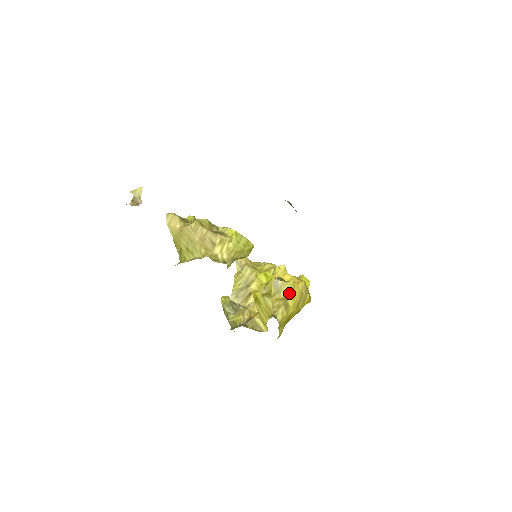
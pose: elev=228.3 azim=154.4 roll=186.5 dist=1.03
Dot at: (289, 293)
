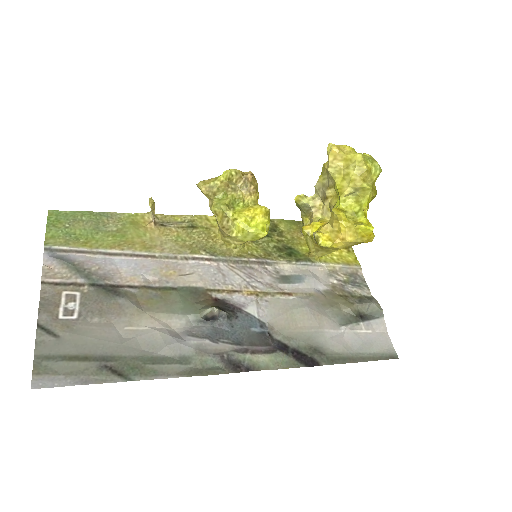
Dot at: occluded
